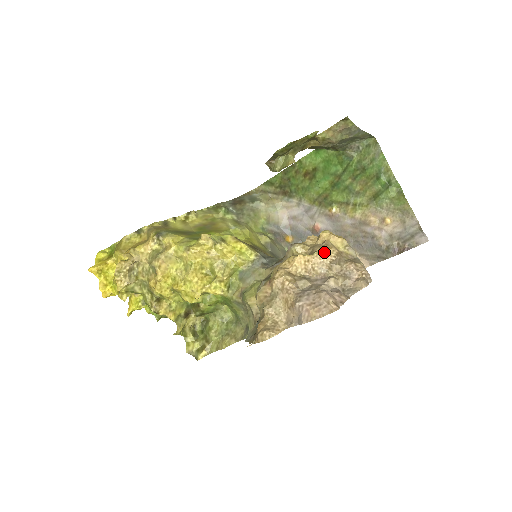
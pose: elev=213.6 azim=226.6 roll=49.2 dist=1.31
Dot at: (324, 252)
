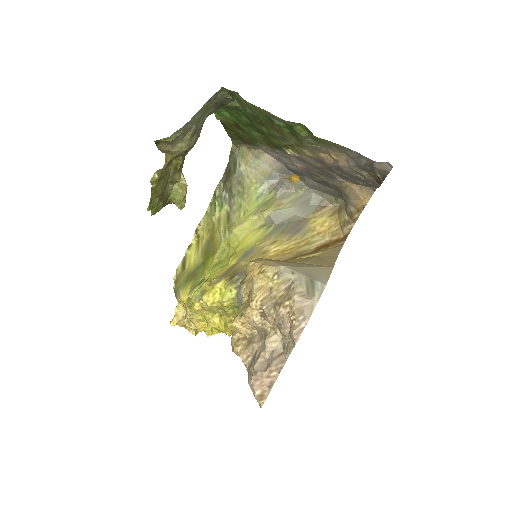
Dot at: (248, 310)
